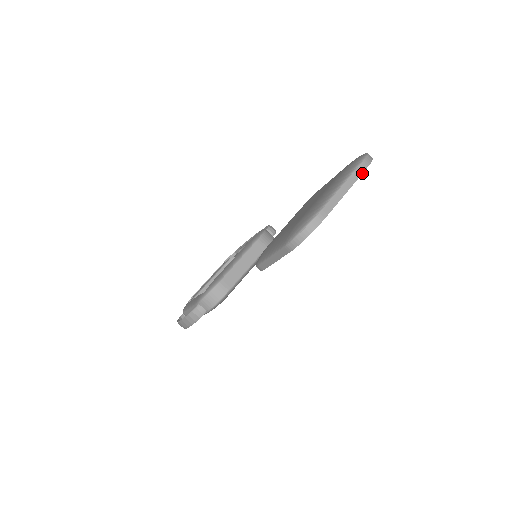
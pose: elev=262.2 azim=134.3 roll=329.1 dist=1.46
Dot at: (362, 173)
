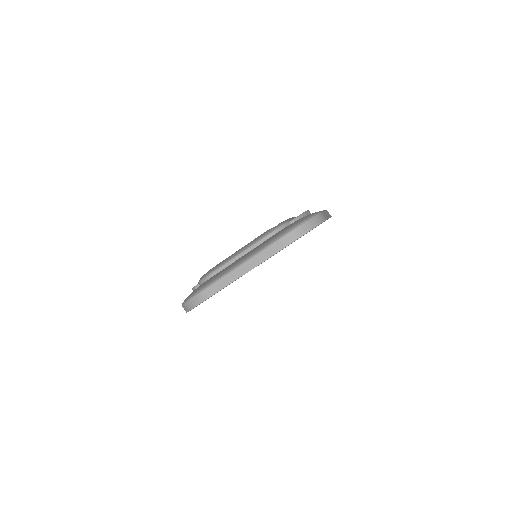
Dot at: (275, 253)
